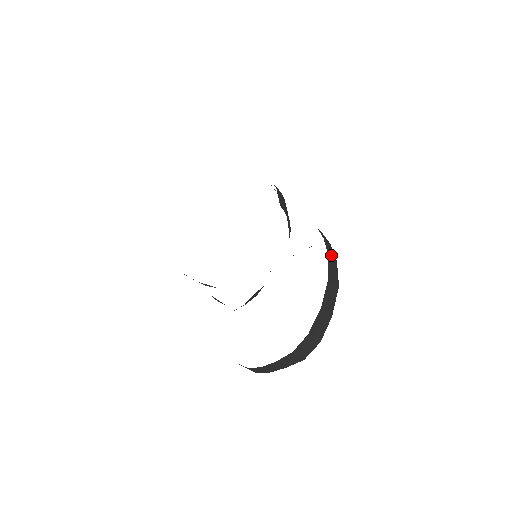
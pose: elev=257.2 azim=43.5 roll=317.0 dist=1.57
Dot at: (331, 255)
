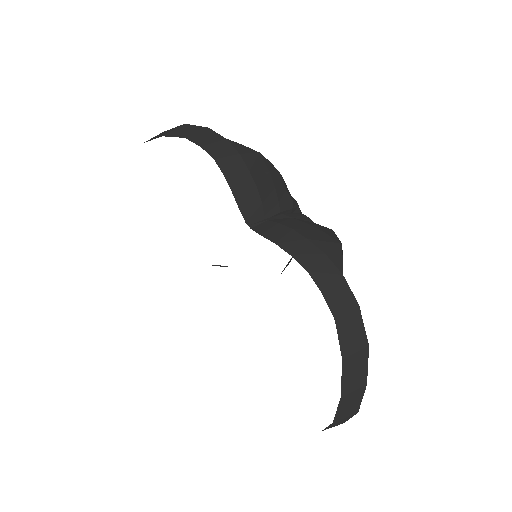
Dot at: (343, 310)
